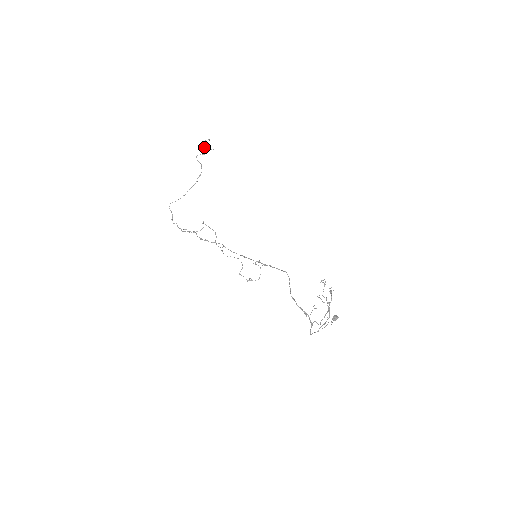
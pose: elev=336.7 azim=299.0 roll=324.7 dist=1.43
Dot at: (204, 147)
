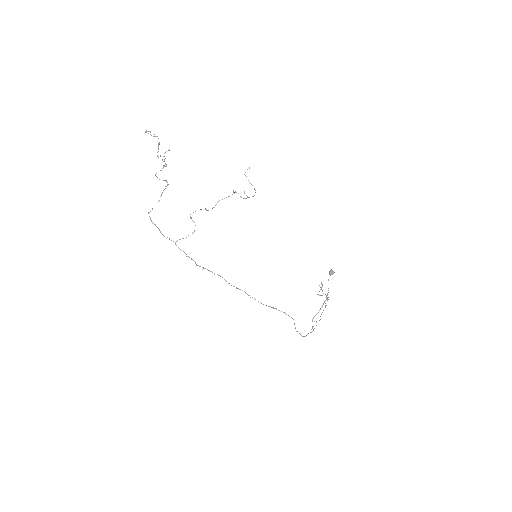
Dot at: (153, 136)
